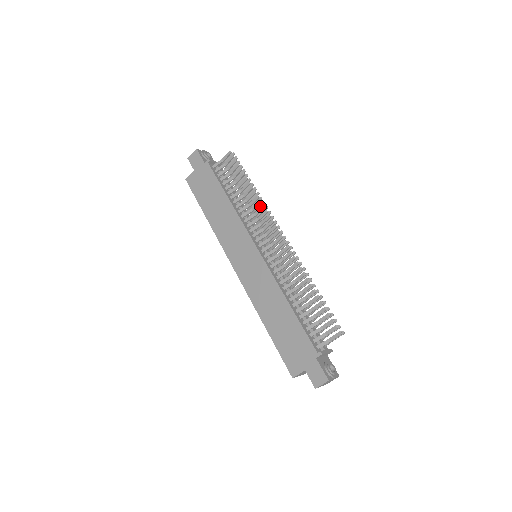
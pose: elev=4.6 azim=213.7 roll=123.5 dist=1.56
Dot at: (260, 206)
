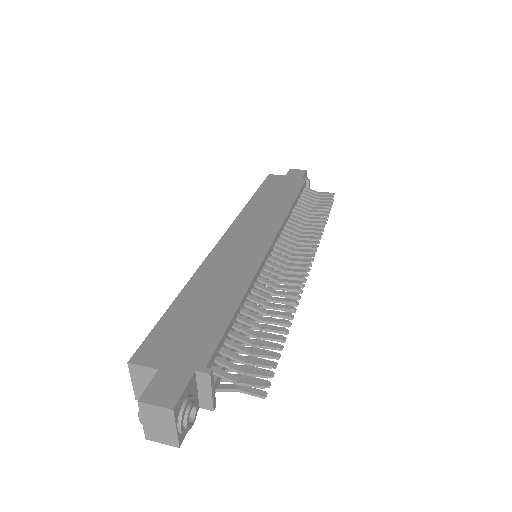
Dot at: (313, 236)
